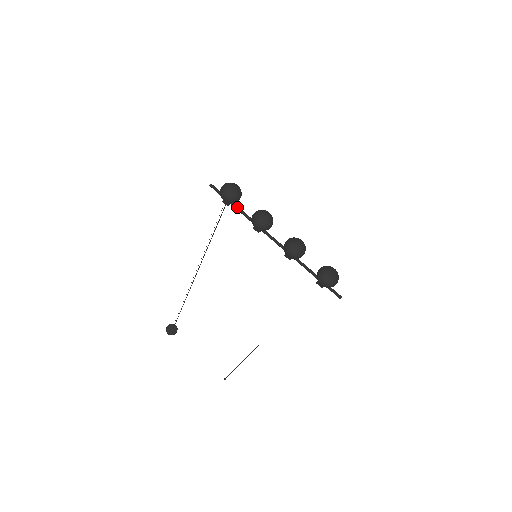
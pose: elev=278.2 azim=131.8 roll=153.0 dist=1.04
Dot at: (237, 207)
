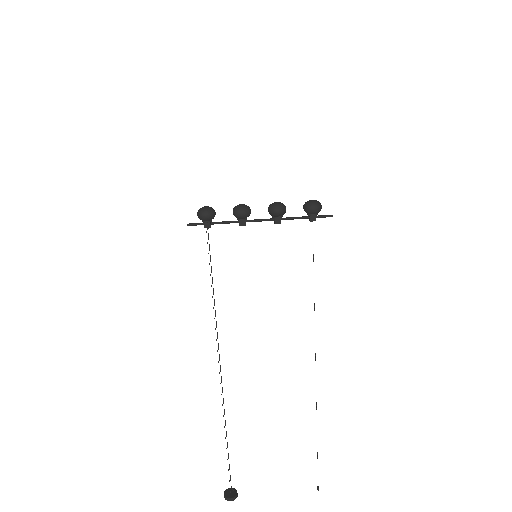
Dot at: (217, 222)
